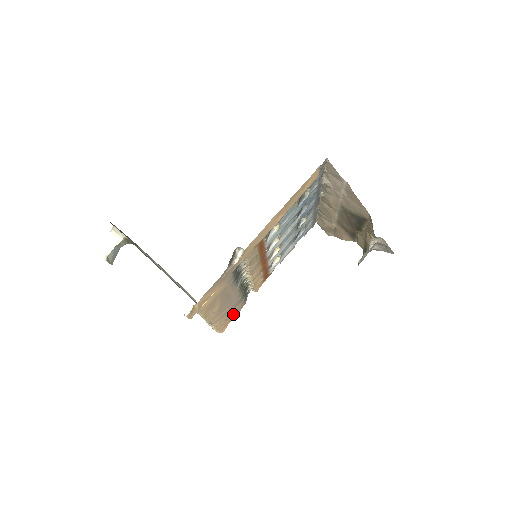
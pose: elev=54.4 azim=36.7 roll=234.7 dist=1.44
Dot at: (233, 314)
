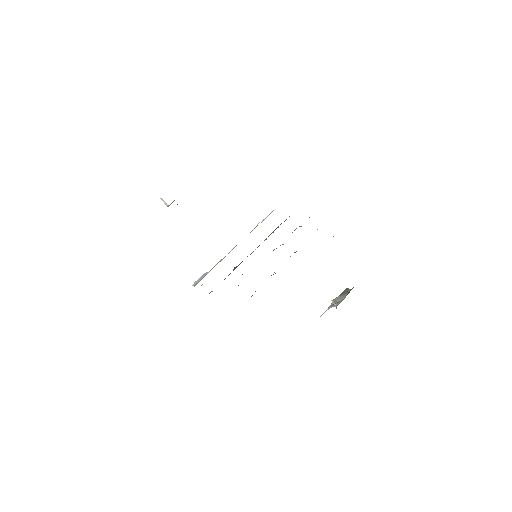
Dot at: occluded
